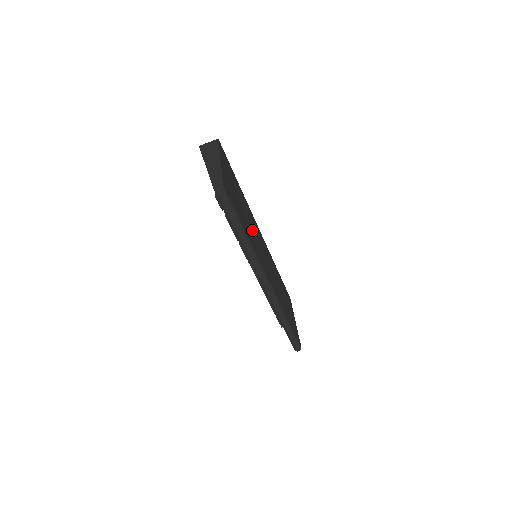
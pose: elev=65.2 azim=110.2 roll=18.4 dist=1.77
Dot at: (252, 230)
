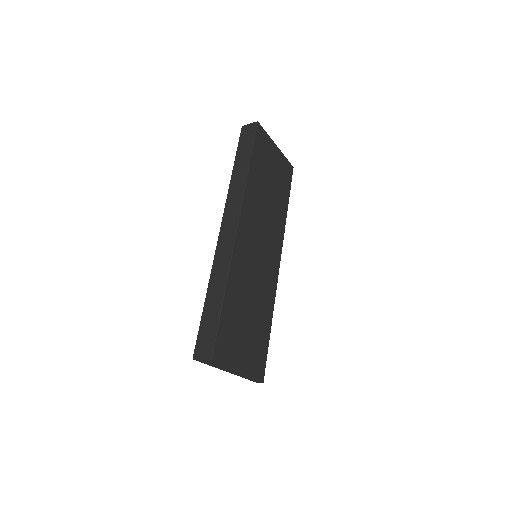
Dot at: (256, 284)
